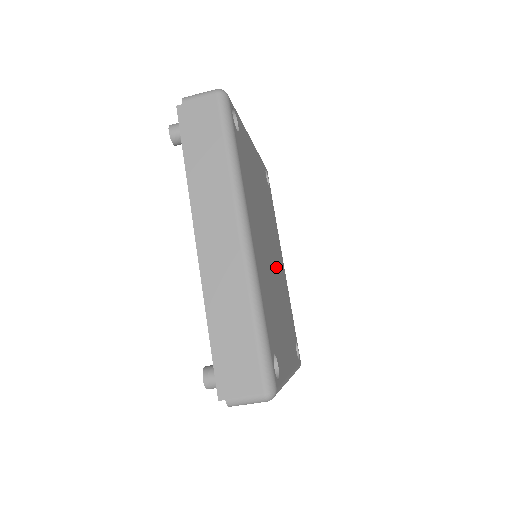
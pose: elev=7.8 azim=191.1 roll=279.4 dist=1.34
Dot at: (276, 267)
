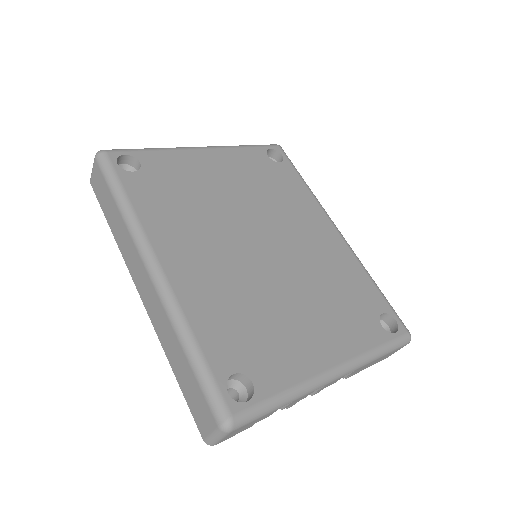
Dot at: (288, 253)
